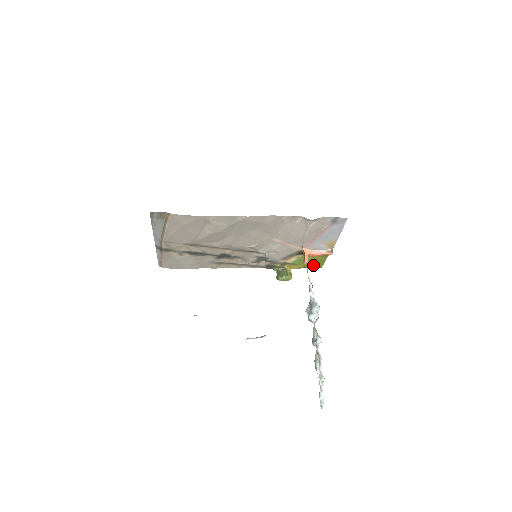
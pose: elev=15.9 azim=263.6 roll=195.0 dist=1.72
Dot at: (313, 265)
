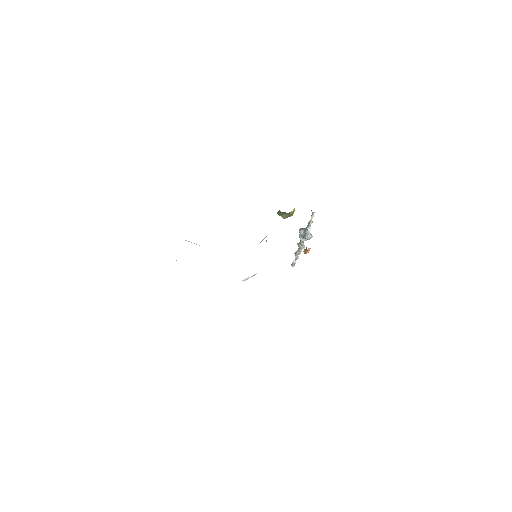
Dot at: occluded
